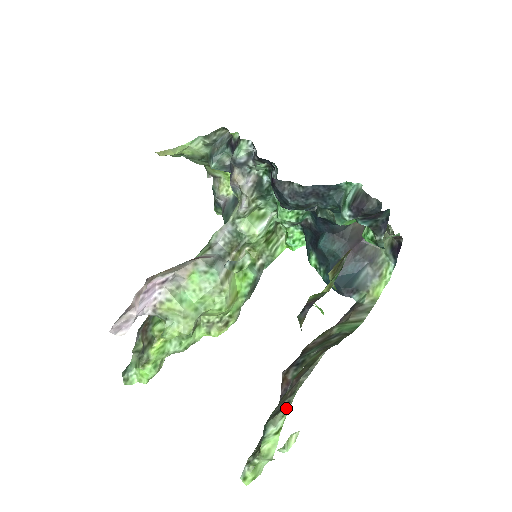
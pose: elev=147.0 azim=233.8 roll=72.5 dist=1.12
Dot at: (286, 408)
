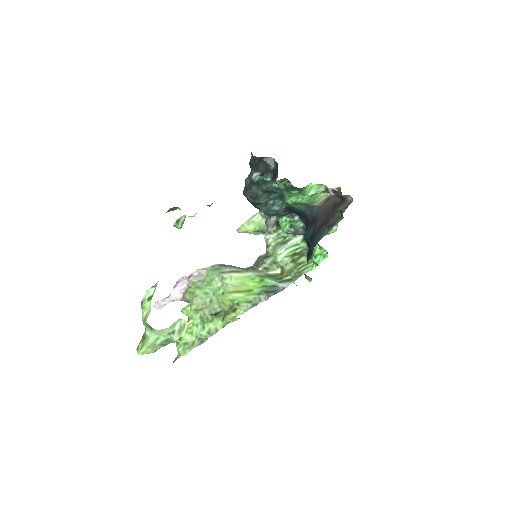
Dot at: (158, 281)
